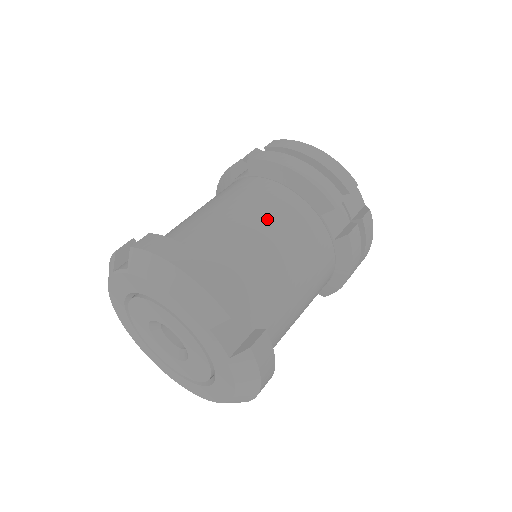
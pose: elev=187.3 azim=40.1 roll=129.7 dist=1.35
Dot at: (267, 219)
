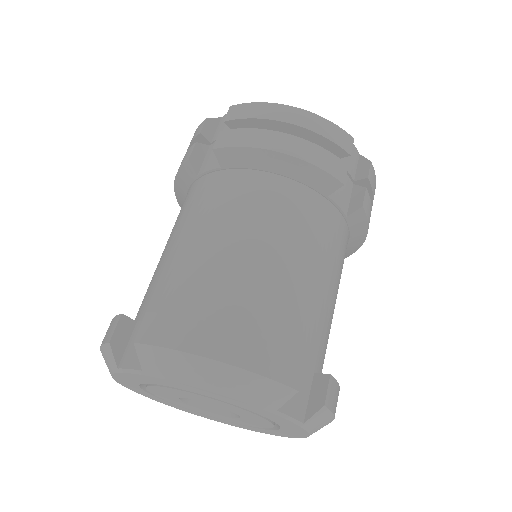
Dot at: (276, 232)
